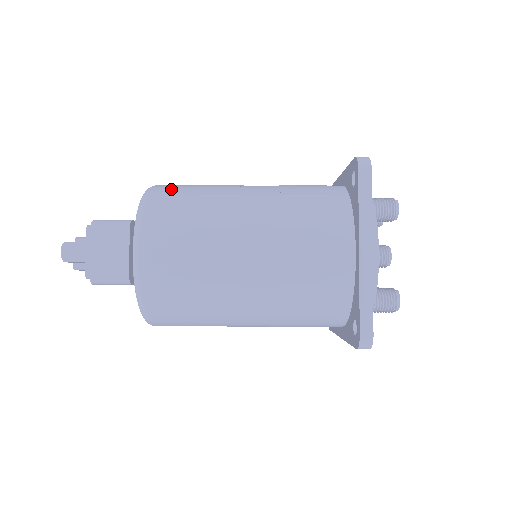
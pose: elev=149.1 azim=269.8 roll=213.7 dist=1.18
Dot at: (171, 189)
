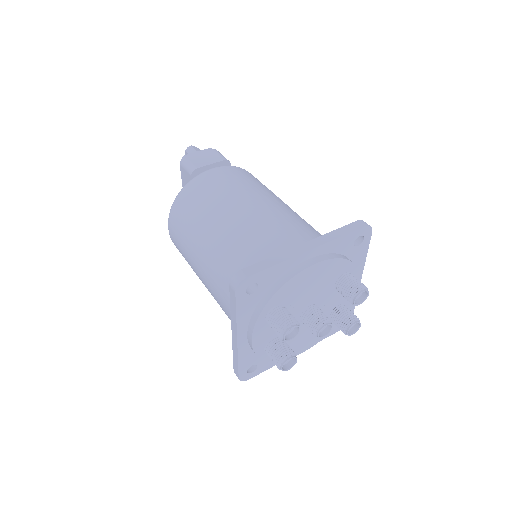
Dot at: occluded
